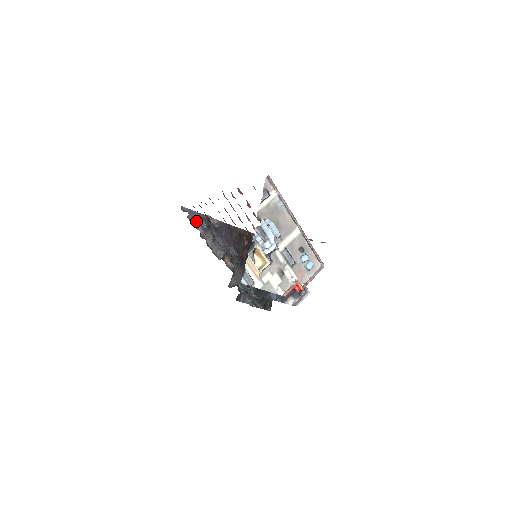
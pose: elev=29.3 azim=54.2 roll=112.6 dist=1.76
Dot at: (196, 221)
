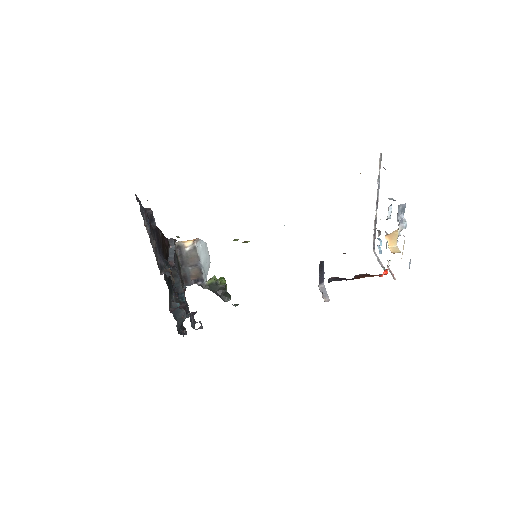
Dot at: (143, 217)
